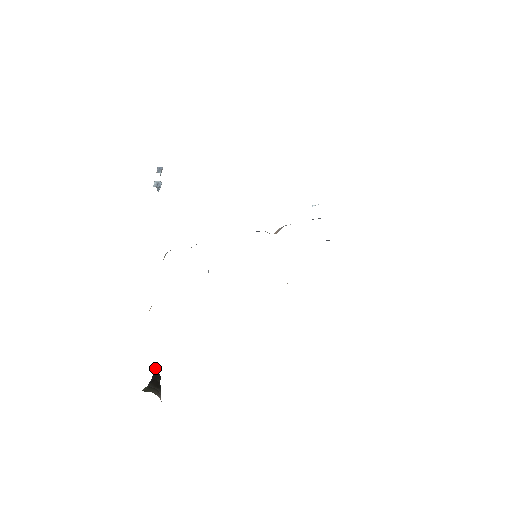
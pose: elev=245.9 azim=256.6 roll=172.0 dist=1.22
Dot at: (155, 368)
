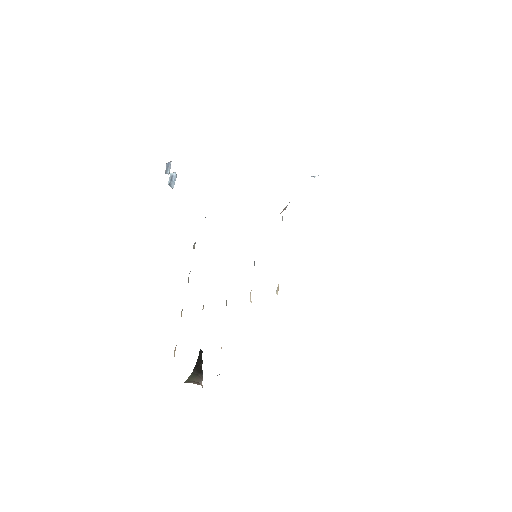
Dot at: (199, 352)
